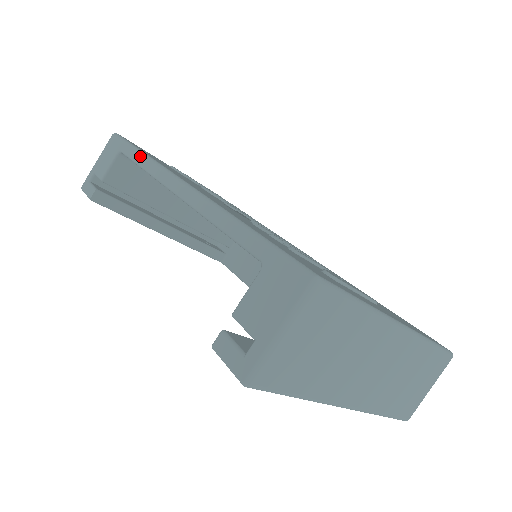
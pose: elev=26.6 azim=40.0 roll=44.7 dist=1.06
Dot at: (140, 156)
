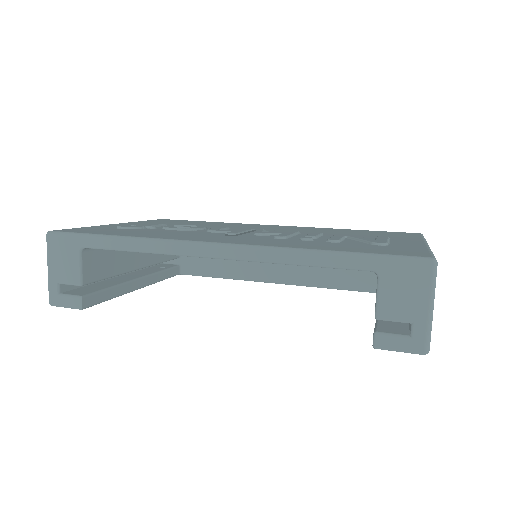
Dot at: (126, 242)
